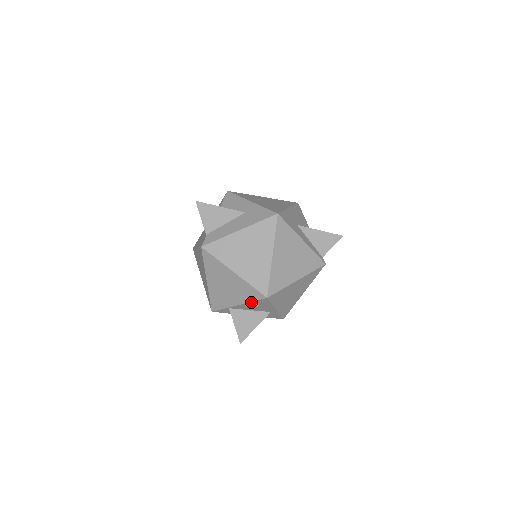
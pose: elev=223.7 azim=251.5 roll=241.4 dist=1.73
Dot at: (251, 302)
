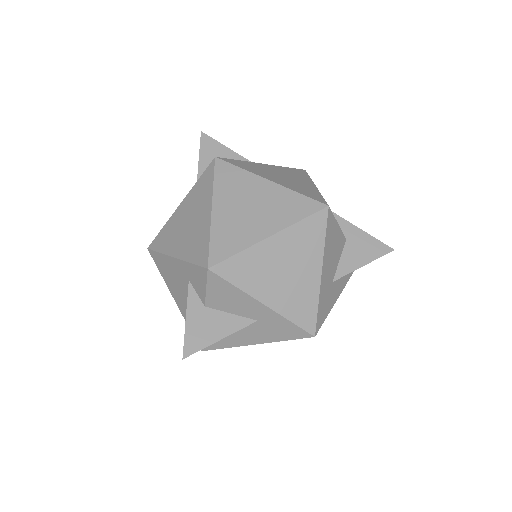
Dot at: occluded
